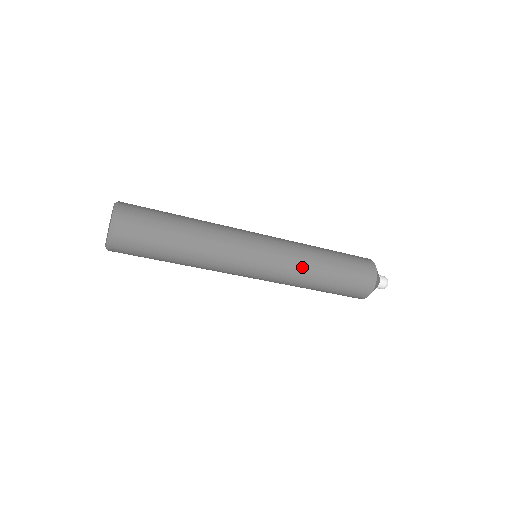
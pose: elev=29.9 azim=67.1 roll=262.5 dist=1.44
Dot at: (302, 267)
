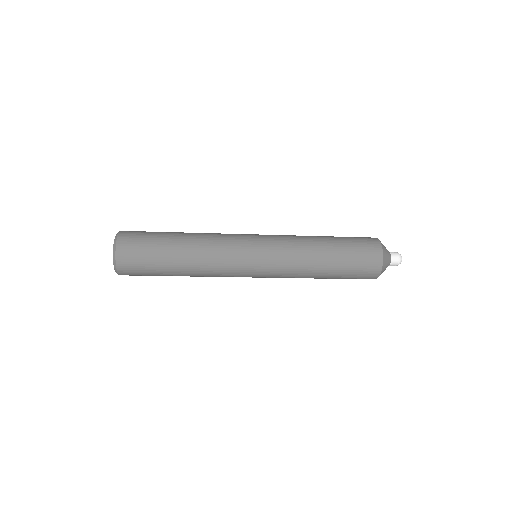
Dot at: (299, 252)
